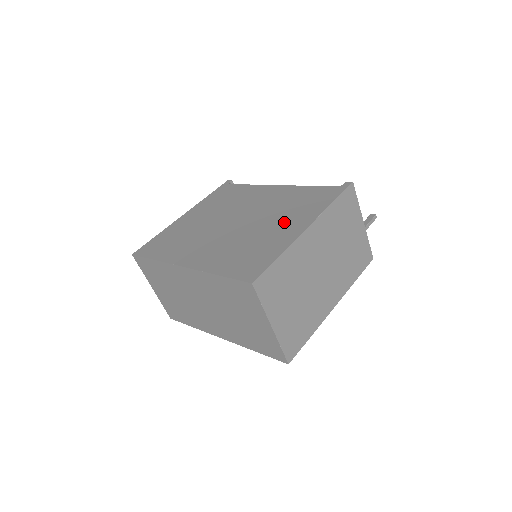
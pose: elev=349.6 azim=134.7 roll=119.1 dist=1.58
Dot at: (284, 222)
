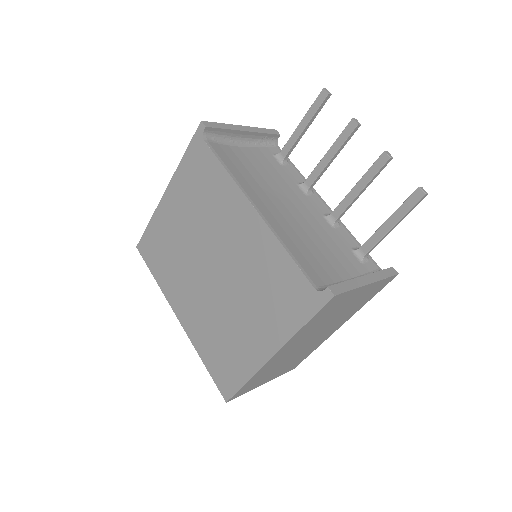
Dot at: (254, 323)
